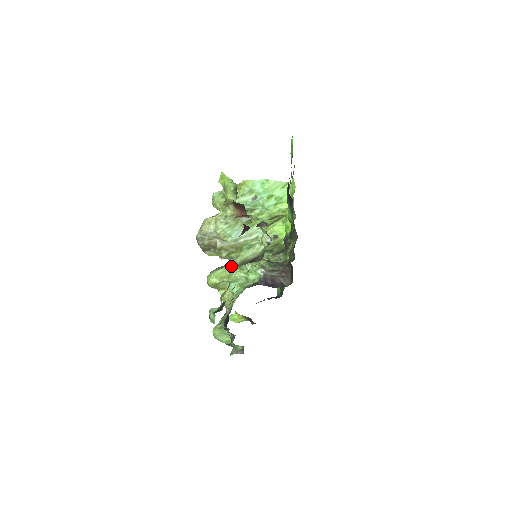
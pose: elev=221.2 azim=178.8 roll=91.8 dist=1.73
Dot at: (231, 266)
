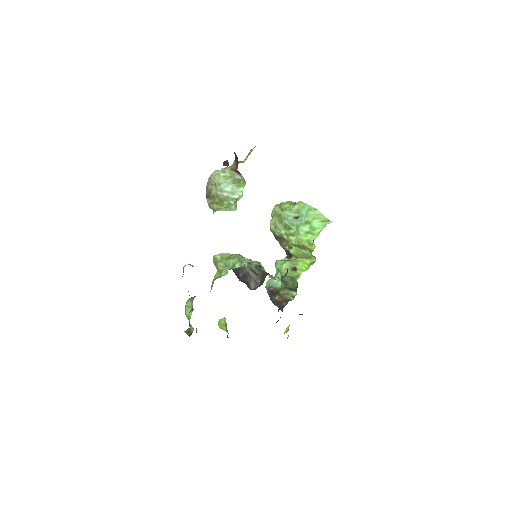
Dot at: (236, 254)
